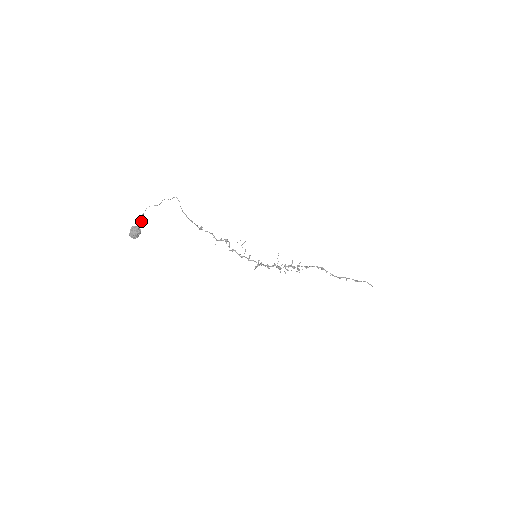
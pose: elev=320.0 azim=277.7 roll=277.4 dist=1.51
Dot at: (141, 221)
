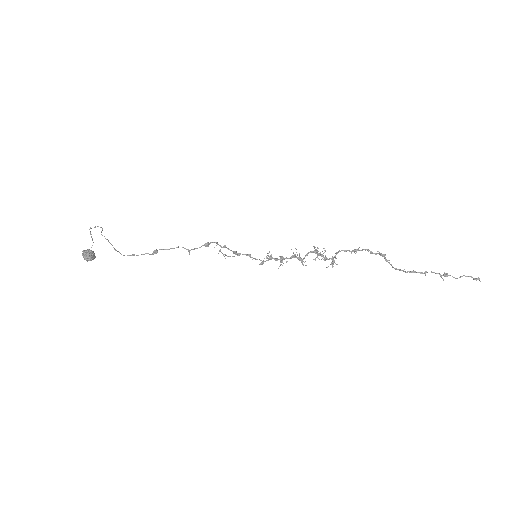
Dot at: (92, 240)
